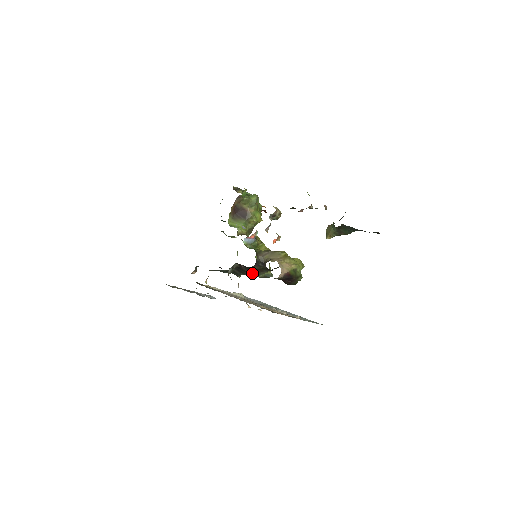
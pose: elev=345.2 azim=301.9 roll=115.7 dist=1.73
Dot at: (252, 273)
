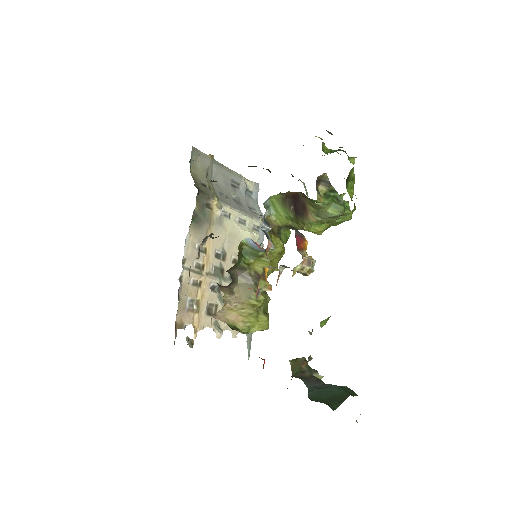
Dot at: occluded
